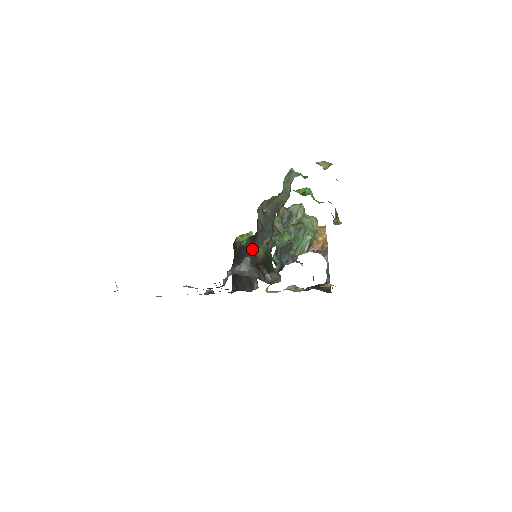
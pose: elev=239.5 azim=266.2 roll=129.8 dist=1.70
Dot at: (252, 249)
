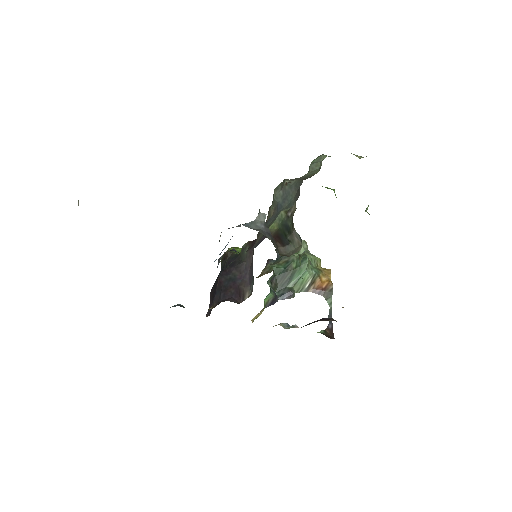
Dot at: (251, 250)
